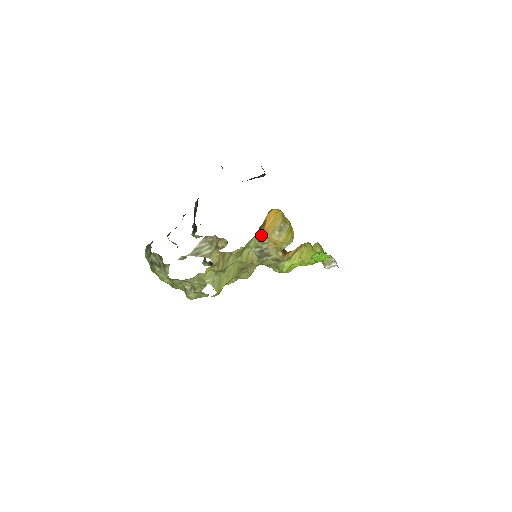
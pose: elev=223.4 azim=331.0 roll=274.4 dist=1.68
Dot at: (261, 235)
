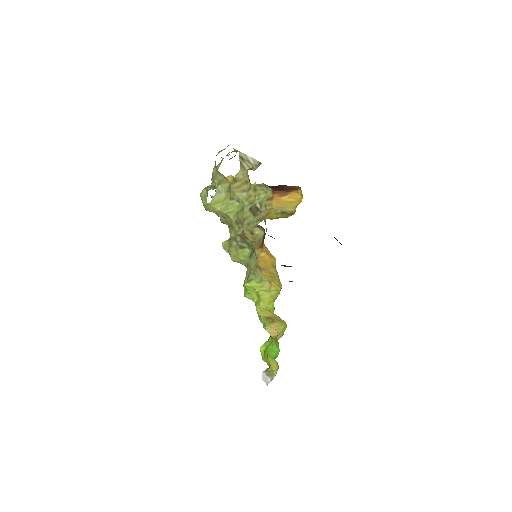
Dot at: (273, 198)
